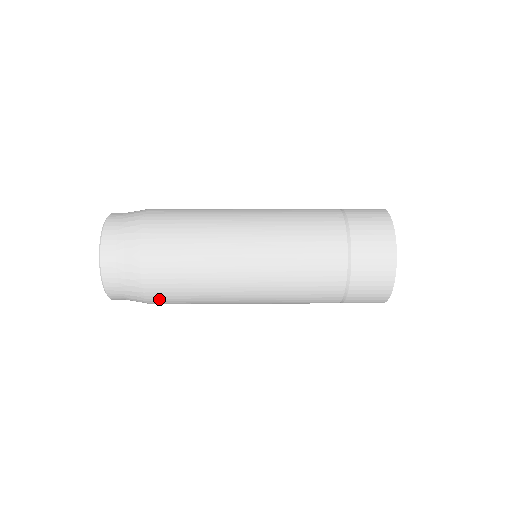
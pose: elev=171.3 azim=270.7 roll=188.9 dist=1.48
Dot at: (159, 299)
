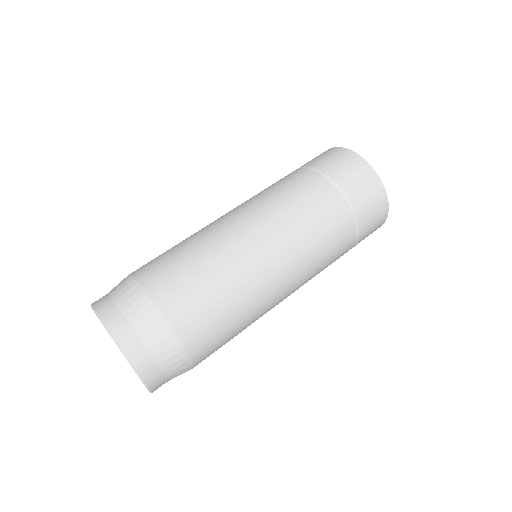
Dot at: occluded
